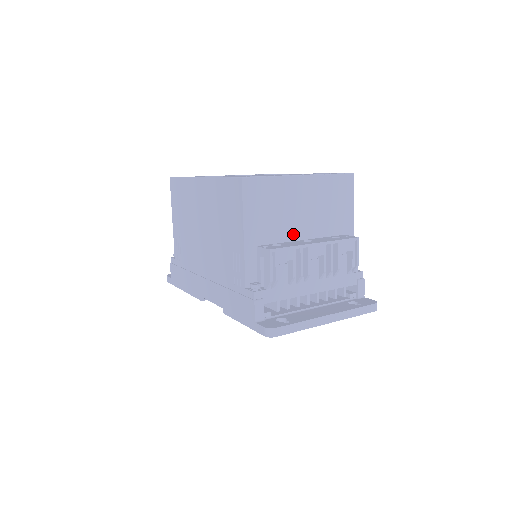
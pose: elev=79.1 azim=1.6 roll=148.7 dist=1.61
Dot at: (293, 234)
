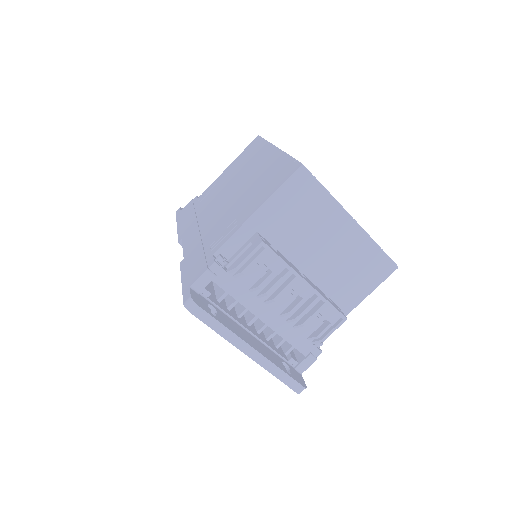
Dot at: (297, 257)
